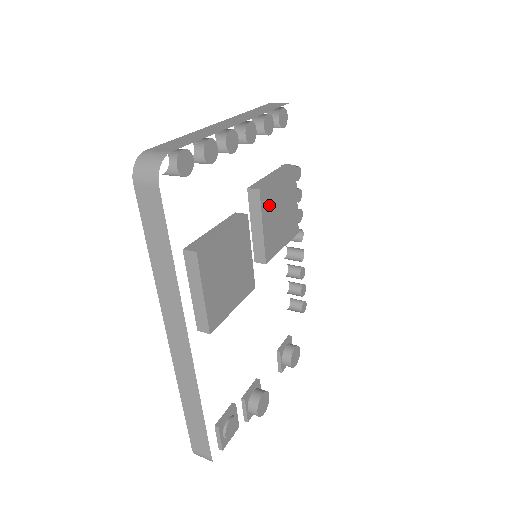
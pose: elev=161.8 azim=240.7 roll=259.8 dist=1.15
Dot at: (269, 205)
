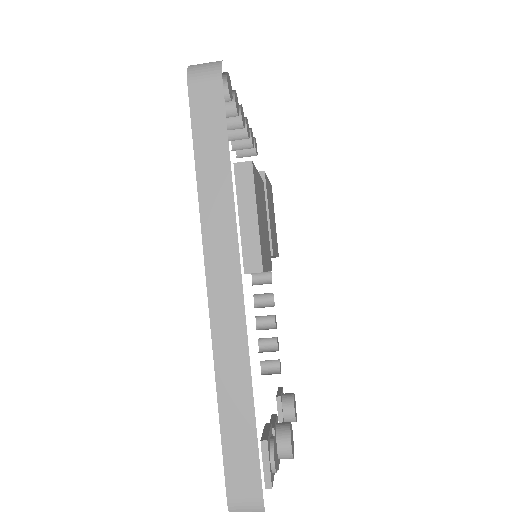
Dot at: (268, 197)
